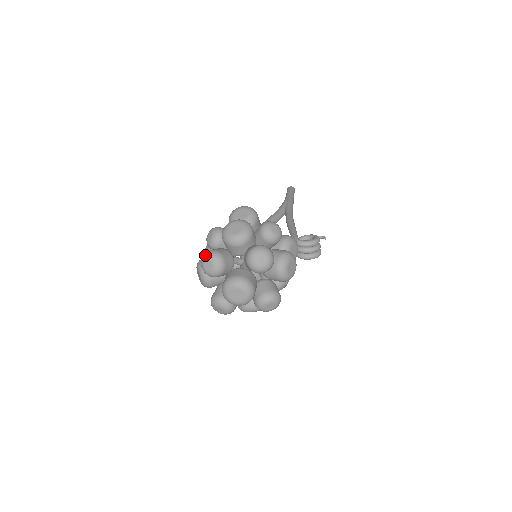
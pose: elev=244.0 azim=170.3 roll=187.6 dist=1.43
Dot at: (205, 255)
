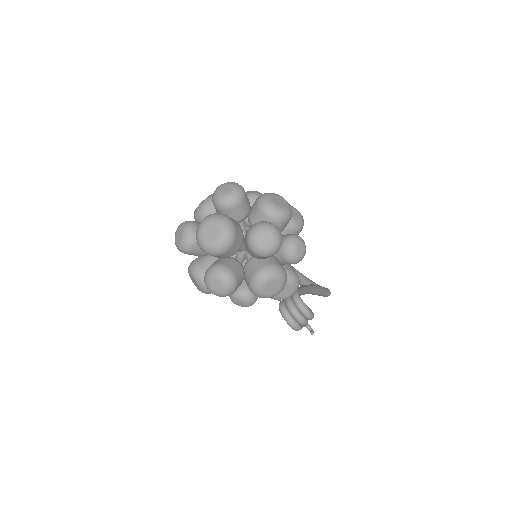
Dot at: (233, 182)
